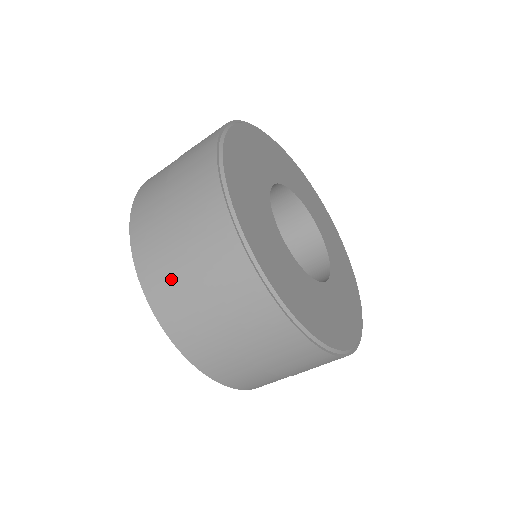
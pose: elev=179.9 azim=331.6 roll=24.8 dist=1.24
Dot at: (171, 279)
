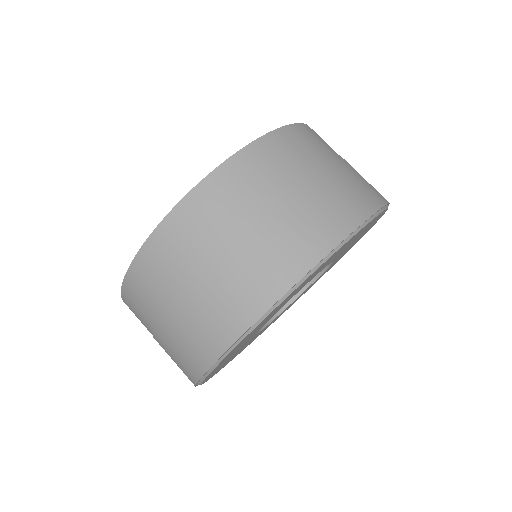
Dot at: occluded
